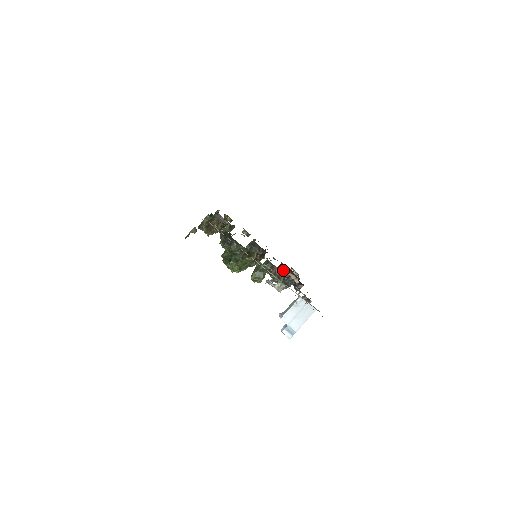
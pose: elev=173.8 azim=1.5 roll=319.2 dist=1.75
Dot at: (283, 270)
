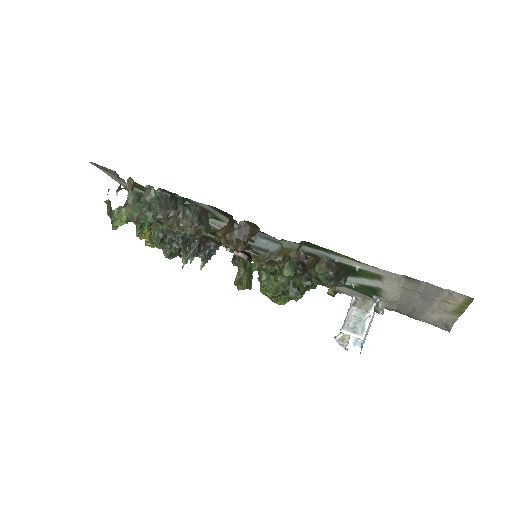
Dot at: (200, 241)
